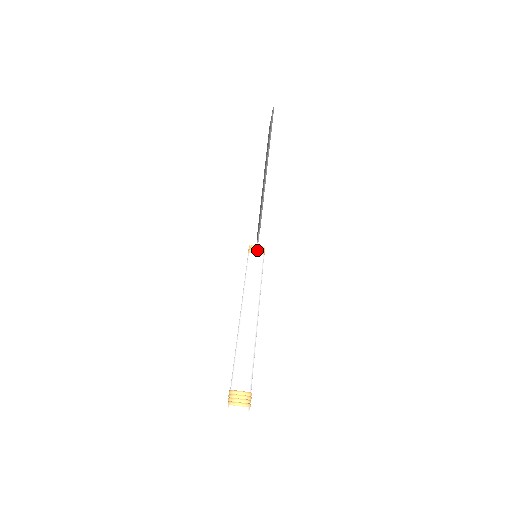
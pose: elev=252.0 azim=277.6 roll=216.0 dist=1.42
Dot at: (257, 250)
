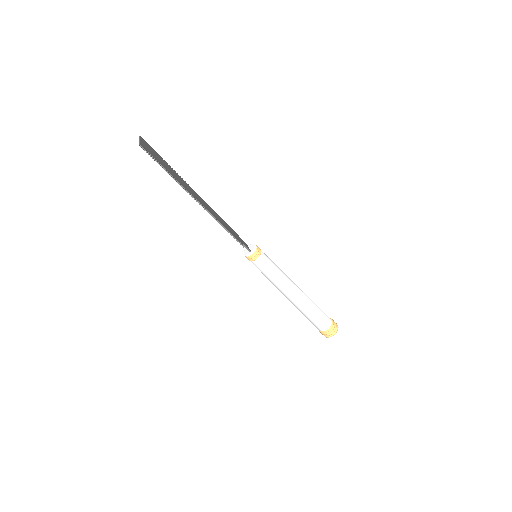
Dot at: (256, 257)
